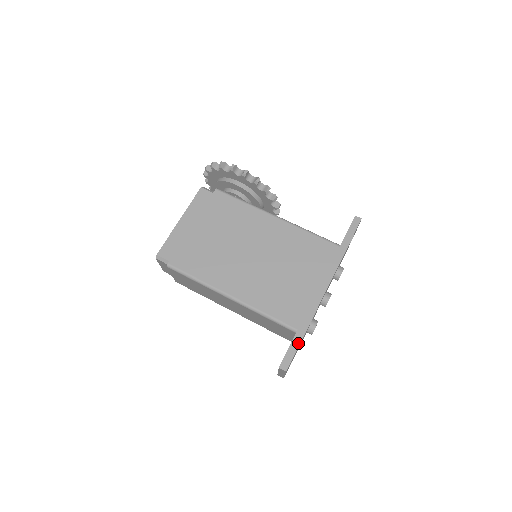
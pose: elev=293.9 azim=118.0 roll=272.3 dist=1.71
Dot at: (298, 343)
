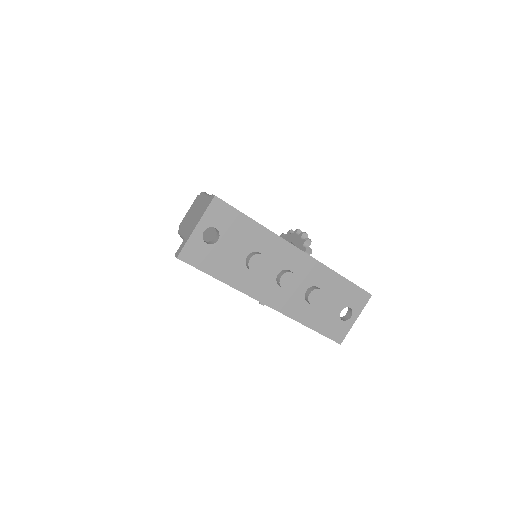
Dot at: occluded
